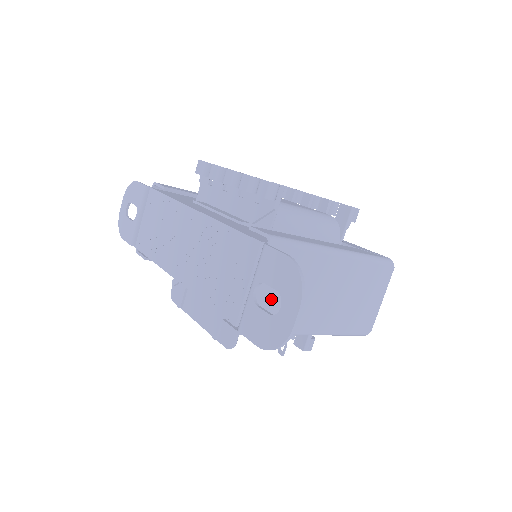
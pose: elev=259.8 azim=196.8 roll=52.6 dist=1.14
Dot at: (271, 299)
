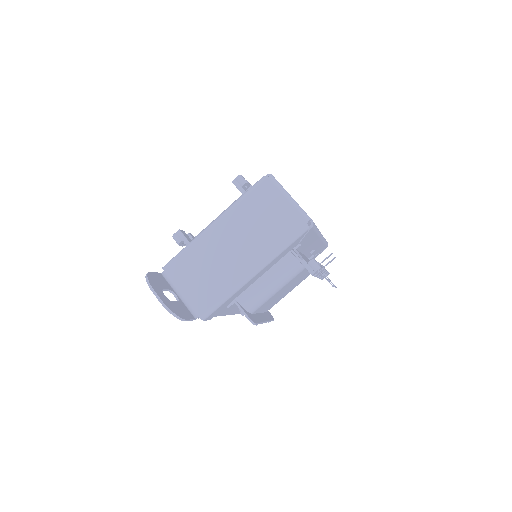
Dot at: (197, 288)
